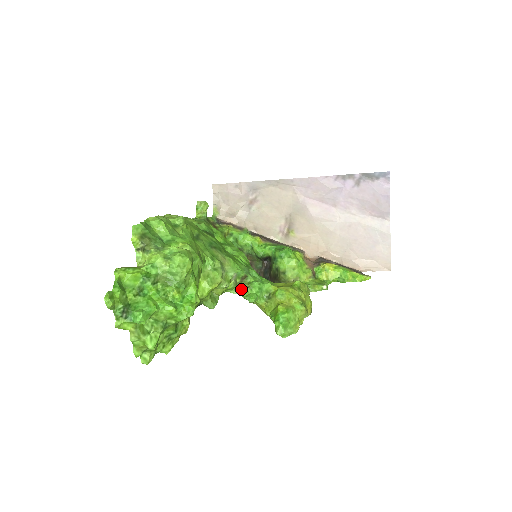
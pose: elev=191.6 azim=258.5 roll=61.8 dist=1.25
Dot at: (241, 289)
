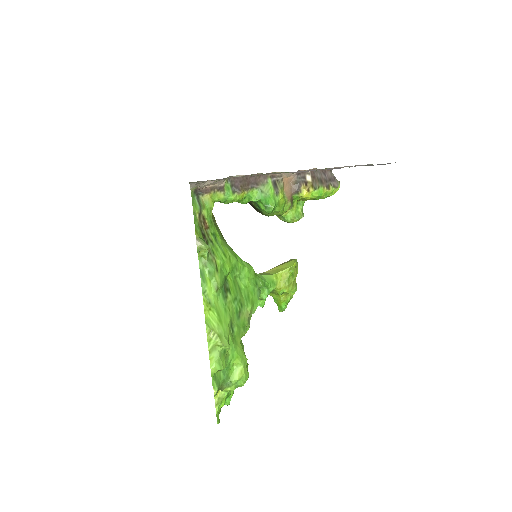
Dot at: occluded
